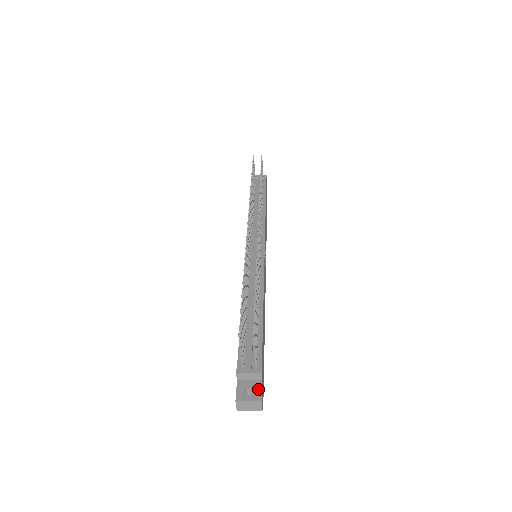
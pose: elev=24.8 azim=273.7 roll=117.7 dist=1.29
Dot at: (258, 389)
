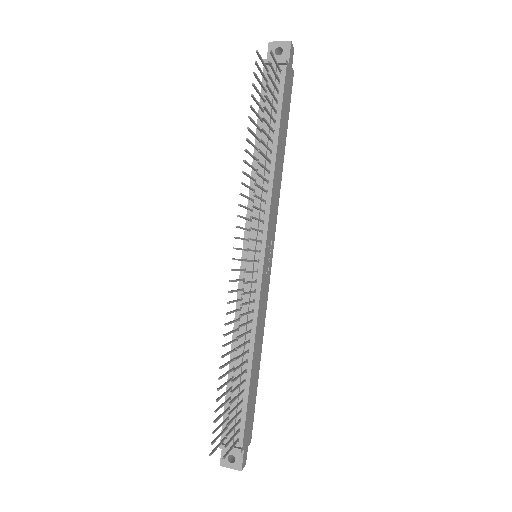
Dot at: (239, 459)
